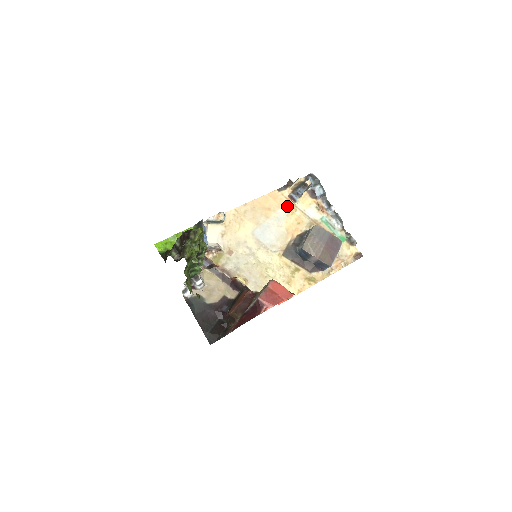
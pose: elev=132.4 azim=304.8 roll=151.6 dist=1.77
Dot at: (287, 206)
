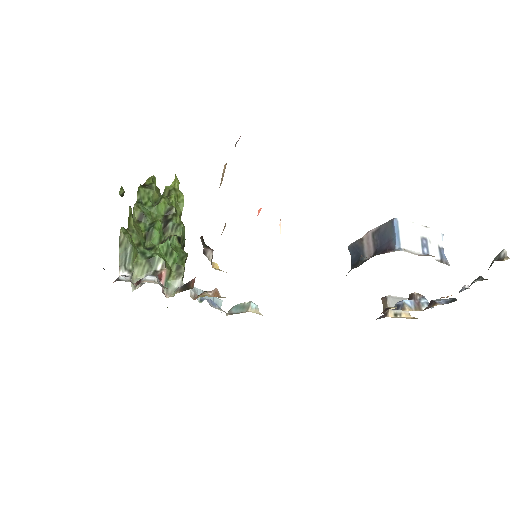
Dot at: occluded
